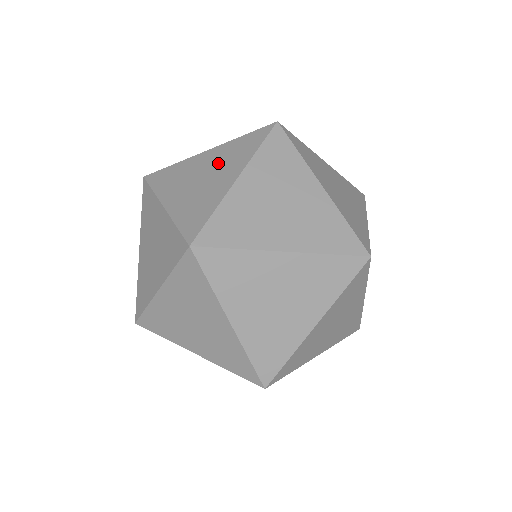
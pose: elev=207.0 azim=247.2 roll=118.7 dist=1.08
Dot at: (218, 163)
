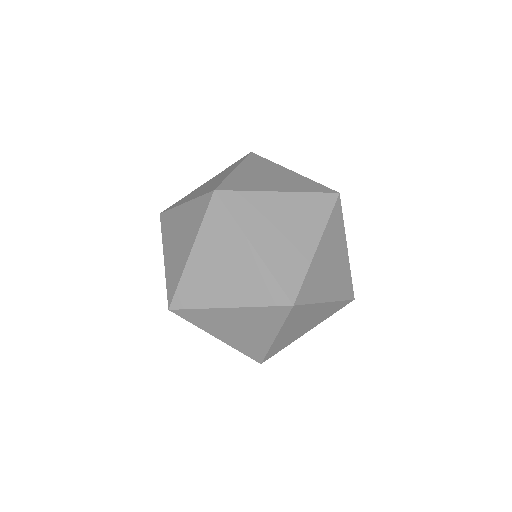
Dot at: (217, 177)
